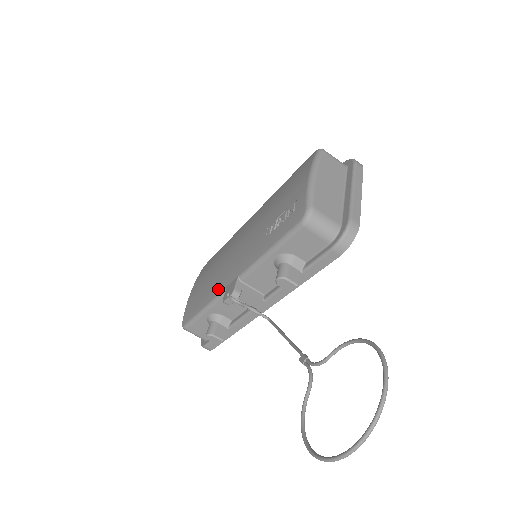
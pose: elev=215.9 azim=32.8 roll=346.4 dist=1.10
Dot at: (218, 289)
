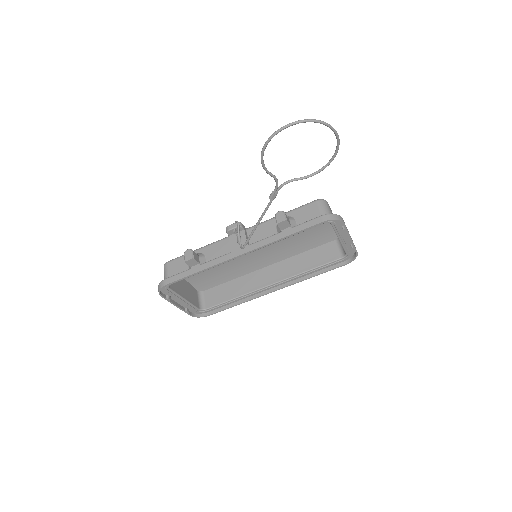
Dot at: occluded
